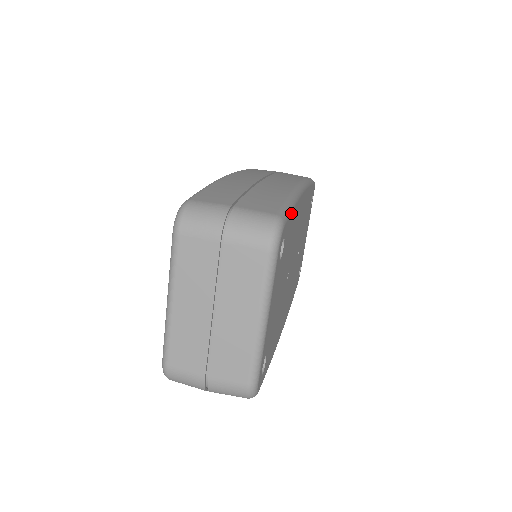
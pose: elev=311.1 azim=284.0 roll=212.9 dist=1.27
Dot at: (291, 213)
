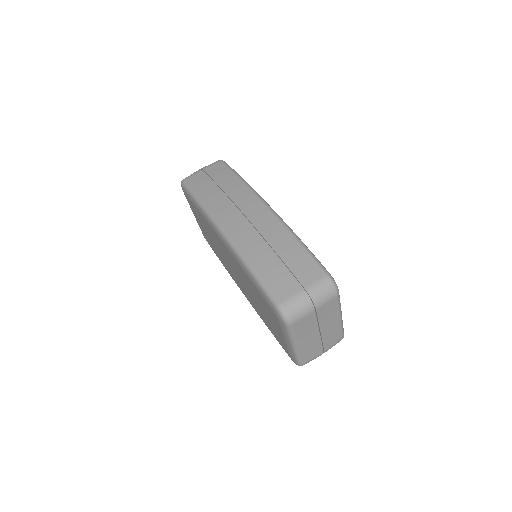
Dot at: (314, 256)
